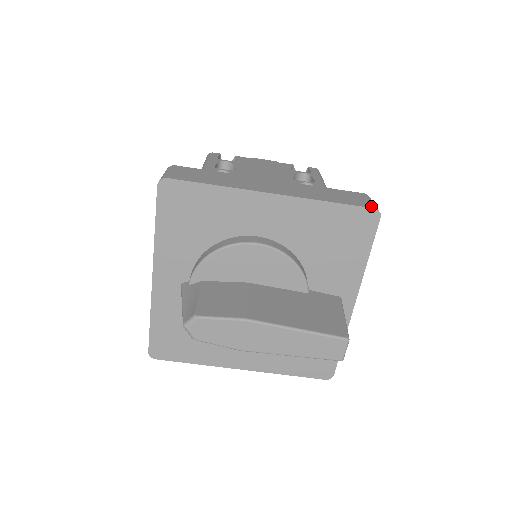
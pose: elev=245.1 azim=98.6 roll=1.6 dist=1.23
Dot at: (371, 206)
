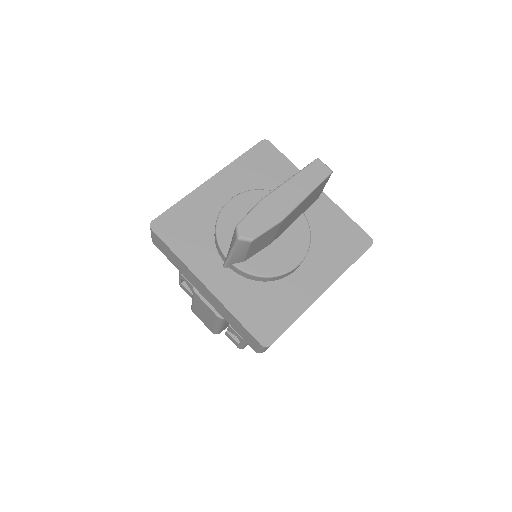
Dot at: (259, 143)
